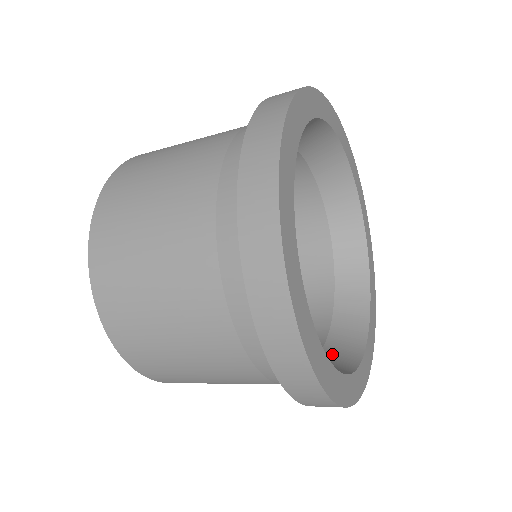
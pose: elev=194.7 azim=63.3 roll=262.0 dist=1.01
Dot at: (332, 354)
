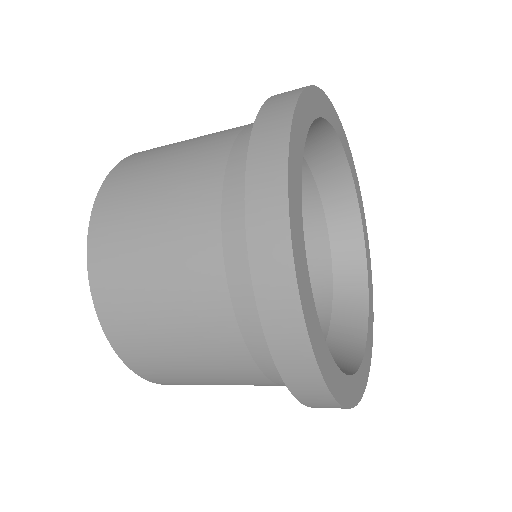
Dot at: occluded
